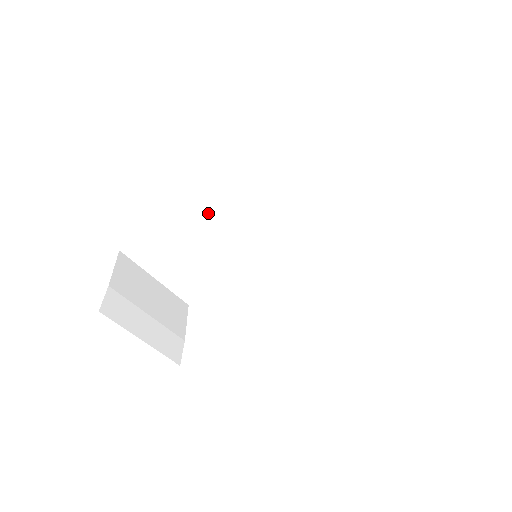
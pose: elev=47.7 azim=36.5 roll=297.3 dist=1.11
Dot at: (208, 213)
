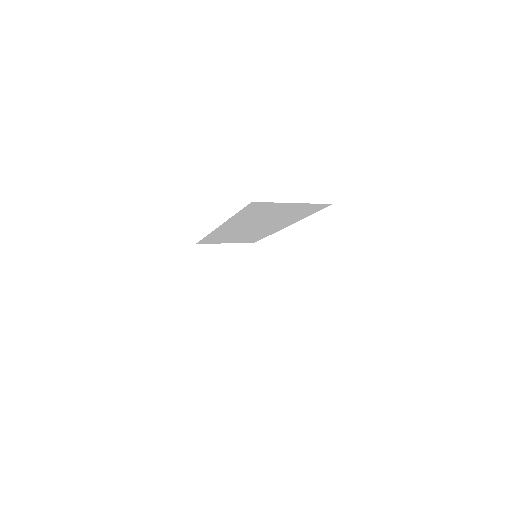
Dot at: (223, 231)
